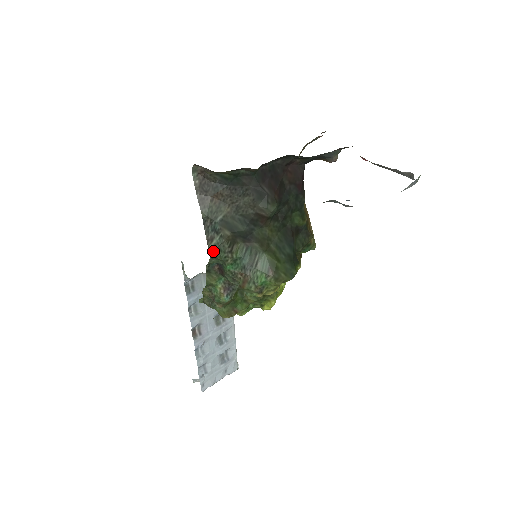
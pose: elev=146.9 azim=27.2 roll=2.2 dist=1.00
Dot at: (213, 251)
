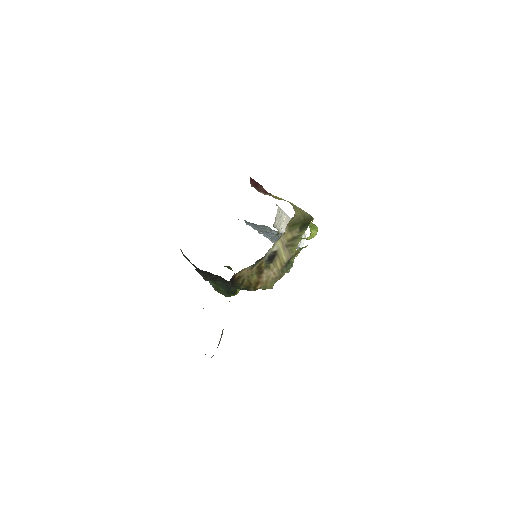
Dot at: occluded
